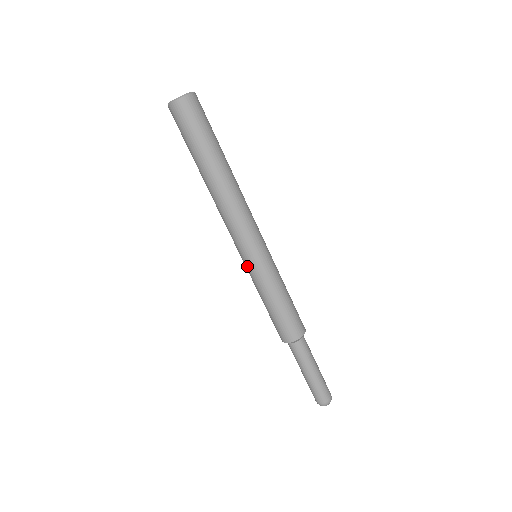
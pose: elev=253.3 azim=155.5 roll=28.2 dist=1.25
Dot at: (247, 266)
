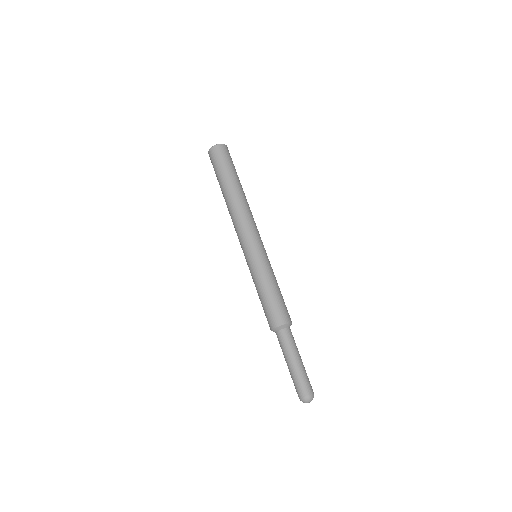
Dot at: (254, 256)
